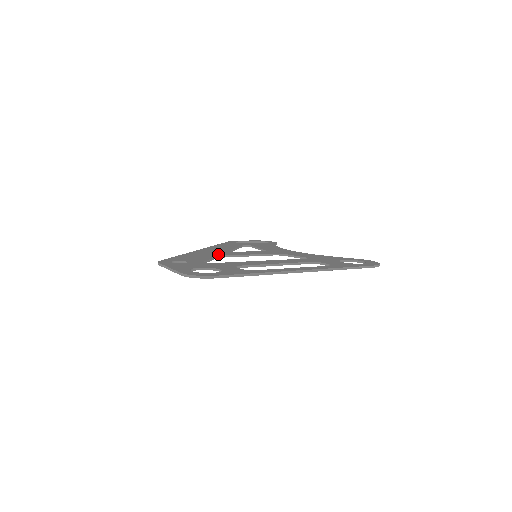
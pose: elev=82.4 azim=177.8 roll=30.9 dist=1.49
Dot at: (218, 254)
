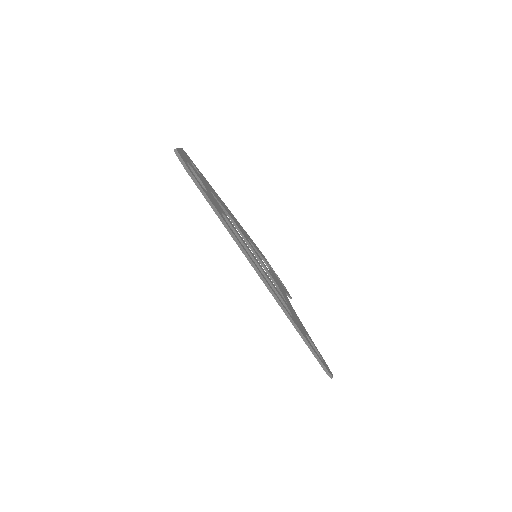
Dot at: (233, 219)
